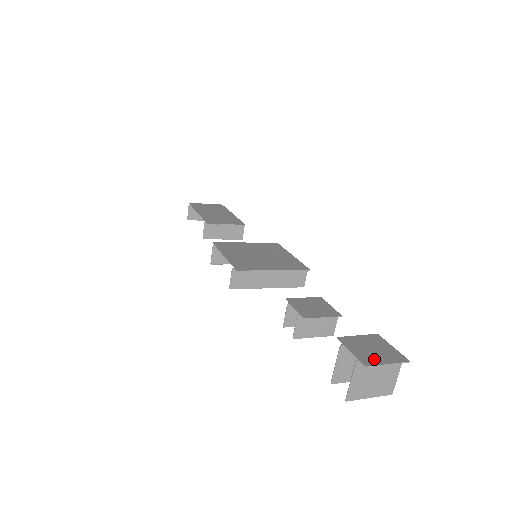
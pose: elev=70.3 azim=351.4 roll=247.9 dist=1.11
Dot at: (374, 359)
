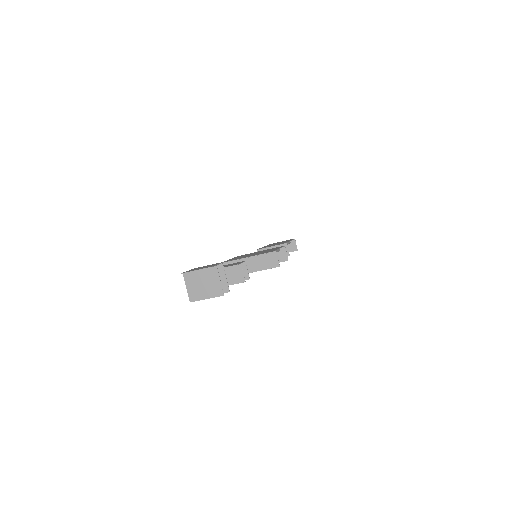
Dot at: (192, 270)
